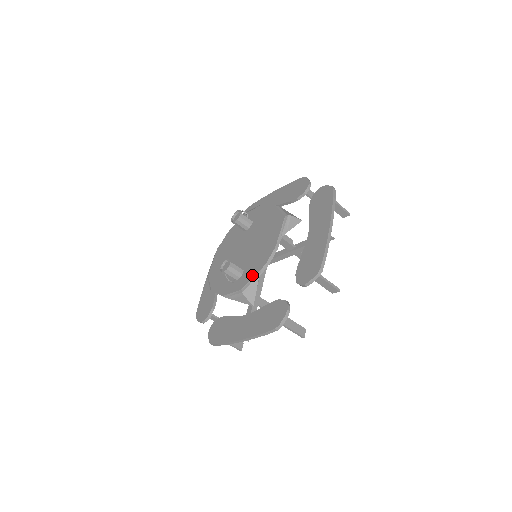
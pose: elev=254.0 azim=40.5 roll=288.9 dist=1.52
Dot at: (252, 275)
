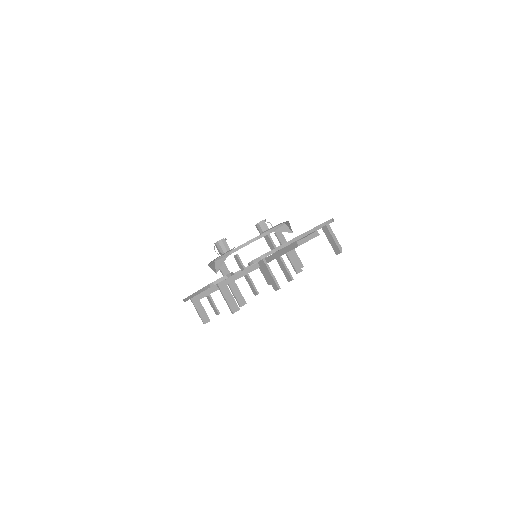
Dot at: (229, 250)
